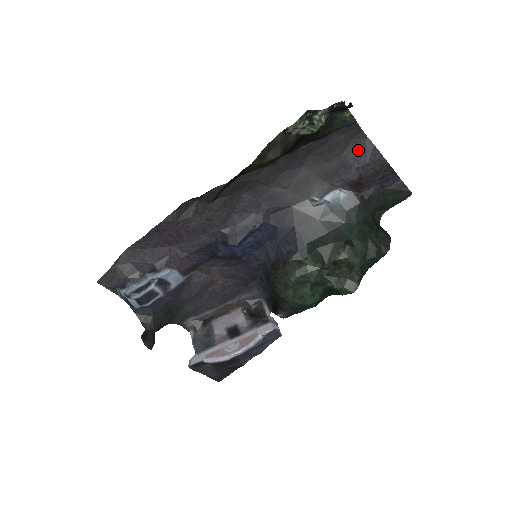
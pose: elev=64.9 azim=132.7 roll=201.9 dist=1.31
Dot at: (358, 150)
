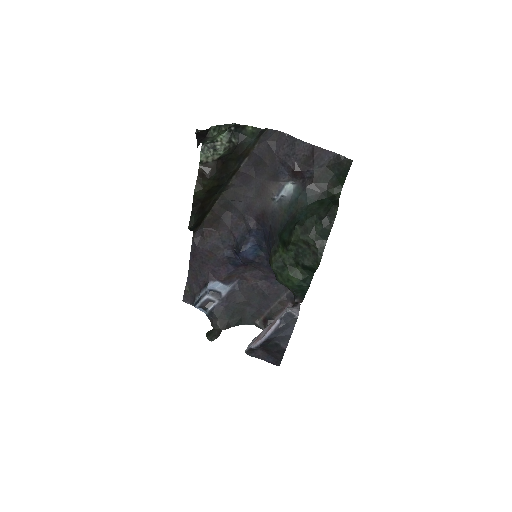
Dot at: (285, 147)
